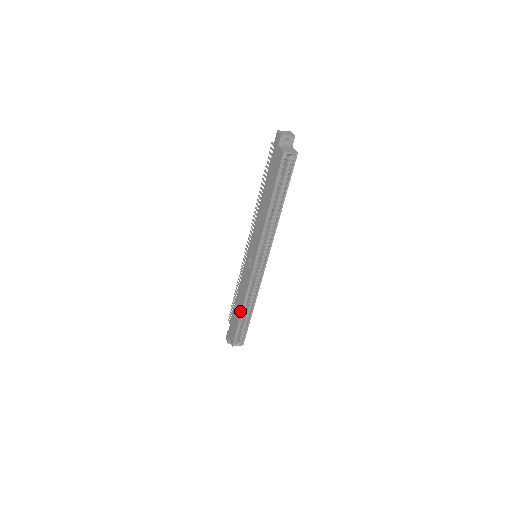
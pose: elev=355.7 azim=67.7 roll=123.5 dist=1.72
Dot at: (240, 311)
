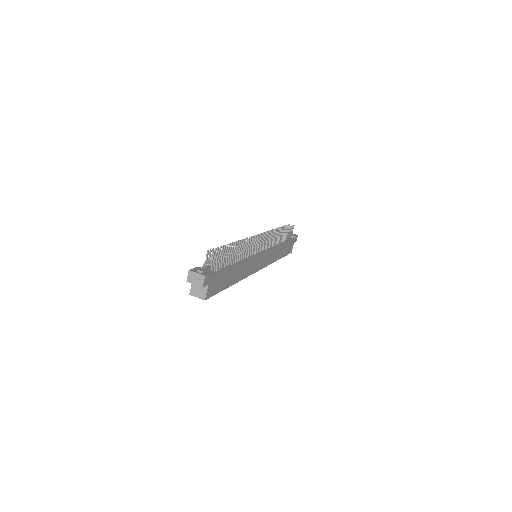
Dot at: occluded
